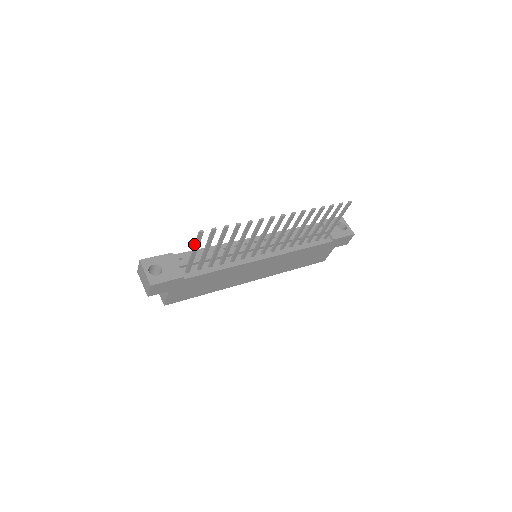
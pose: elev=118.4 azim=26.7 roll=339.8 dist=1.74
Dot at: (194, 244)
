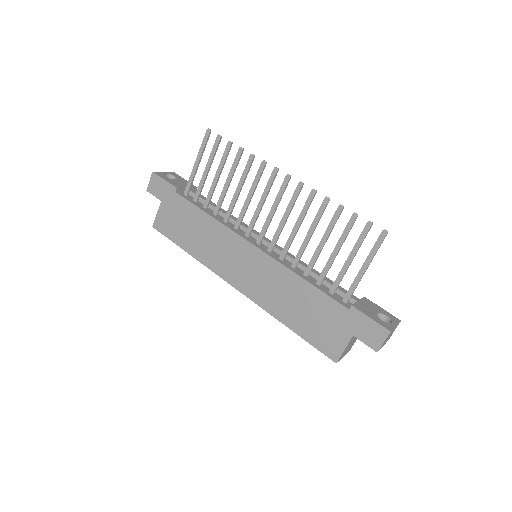
Dot at: (201, 150)
